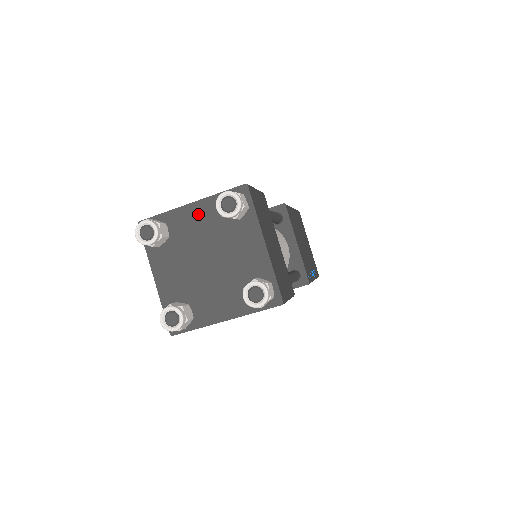
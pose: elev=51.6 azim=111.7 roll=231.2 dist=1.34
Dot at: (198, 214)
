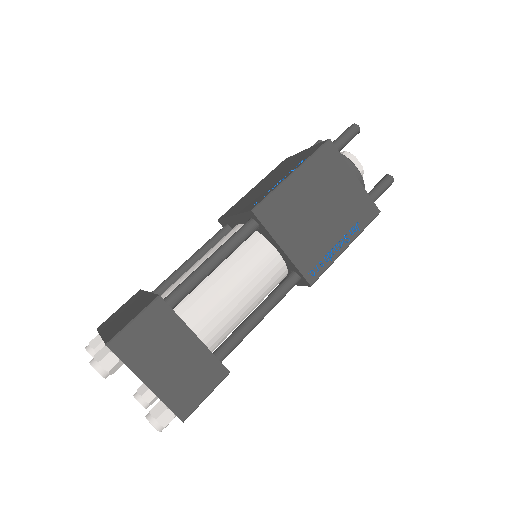
Dot at: occluded
